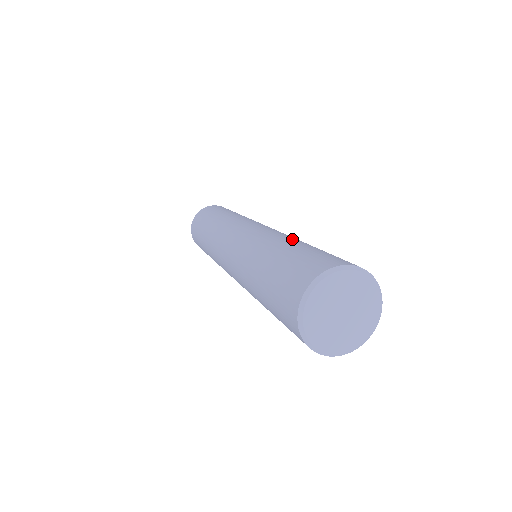
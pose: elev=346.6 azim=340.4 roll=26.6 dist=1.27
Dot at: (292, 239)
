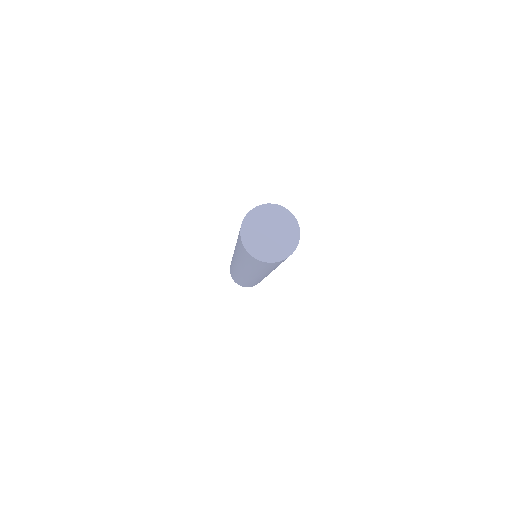
Dot at: occluded
